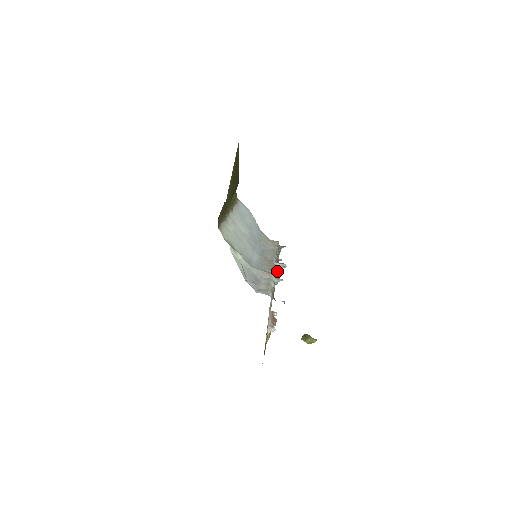
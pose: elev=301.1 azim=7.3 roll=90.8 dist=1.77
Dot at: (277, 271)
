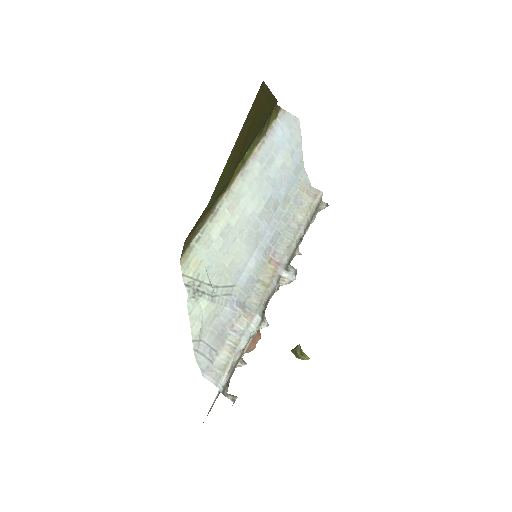
Dot at: (275, 291)
